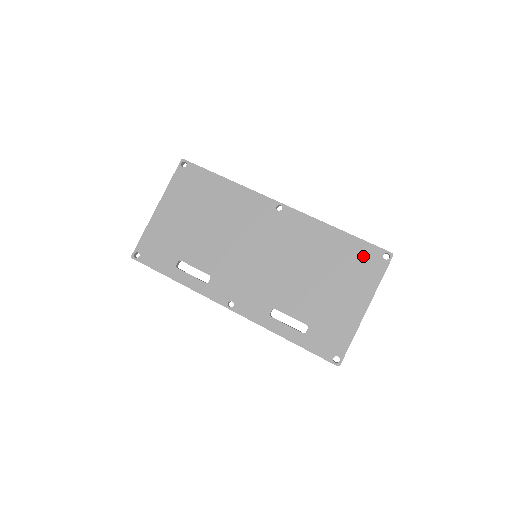
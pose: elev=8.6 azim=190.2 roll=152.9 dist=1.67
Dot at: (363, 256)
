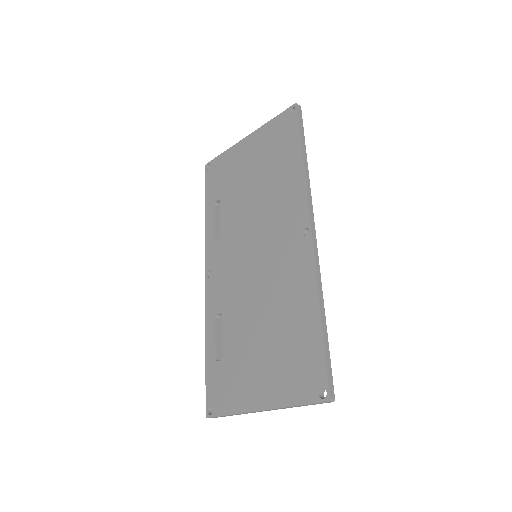
Dot at: (308, 364)
